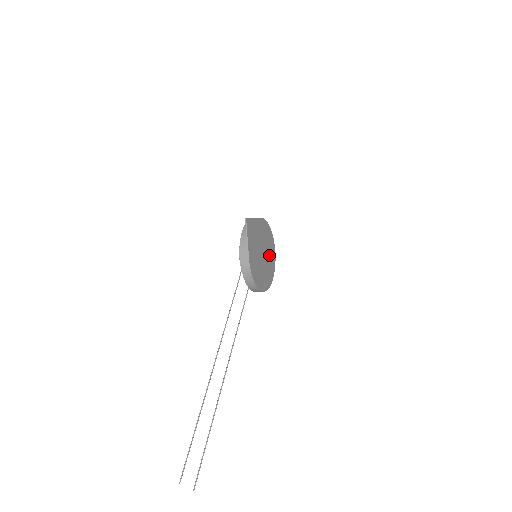
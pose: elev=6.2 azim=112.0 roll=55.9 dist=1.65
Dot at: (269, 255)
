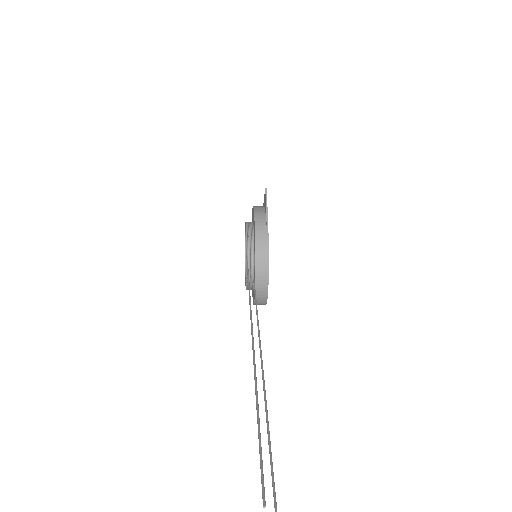
Dot at: occluded
